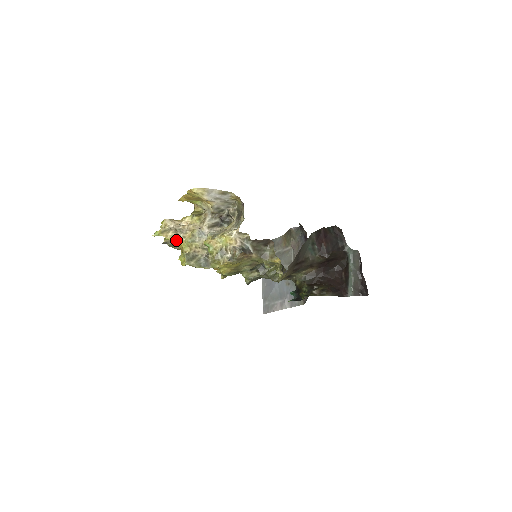
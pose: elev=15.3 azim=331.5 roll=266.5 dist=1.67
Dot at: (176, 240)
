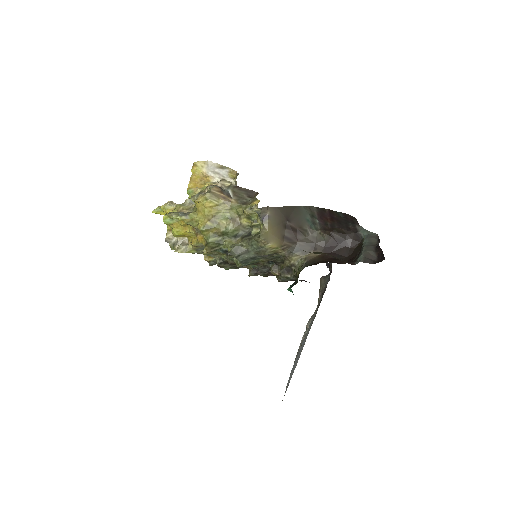
Dot at: (169, 208)
